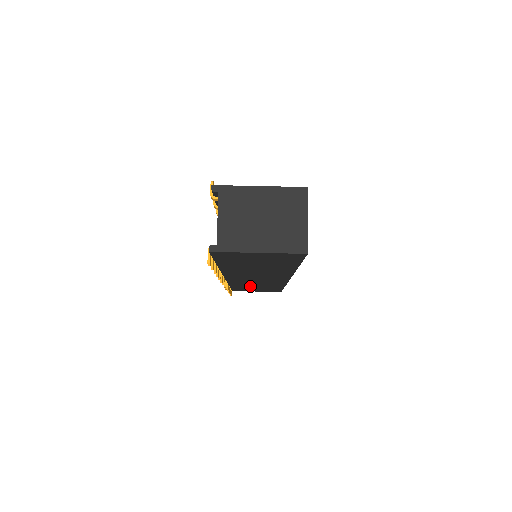
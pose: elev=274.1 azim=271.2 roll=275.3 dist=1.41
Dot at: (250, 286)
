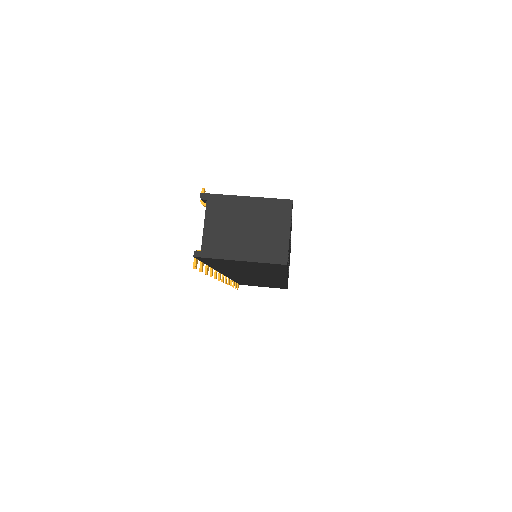
Dot at: occluded
